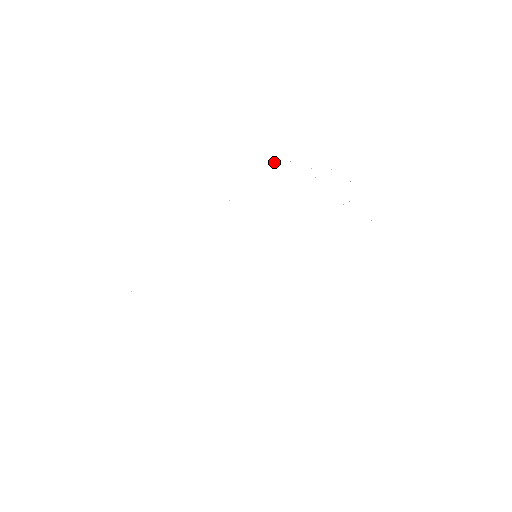
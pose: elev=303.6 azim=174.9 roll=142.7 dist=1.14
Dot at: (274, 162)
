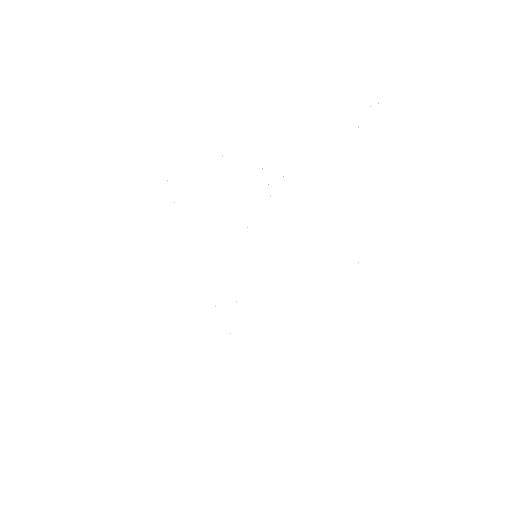
Dot at: occluded
